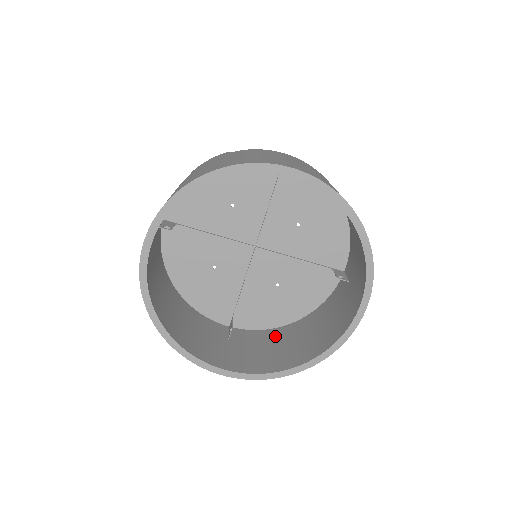
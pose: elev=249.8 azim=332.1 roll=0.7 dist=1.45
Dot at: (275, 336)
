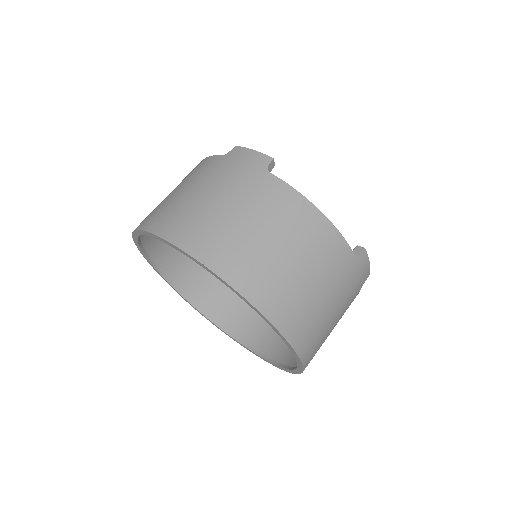
Dot at: occluded
